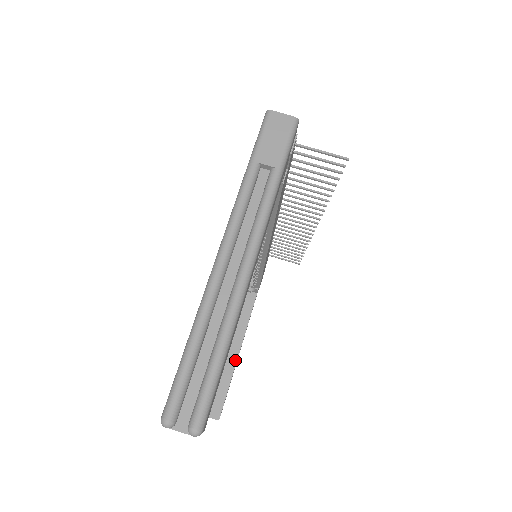
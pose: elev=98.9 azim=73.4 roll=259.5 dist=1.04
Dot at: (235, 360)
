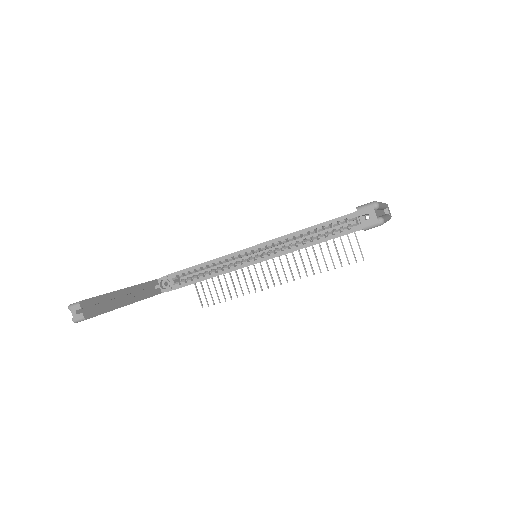
Dot at: (124, 304)
